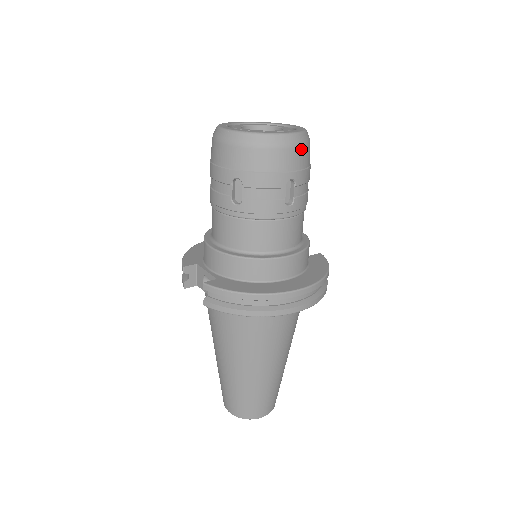
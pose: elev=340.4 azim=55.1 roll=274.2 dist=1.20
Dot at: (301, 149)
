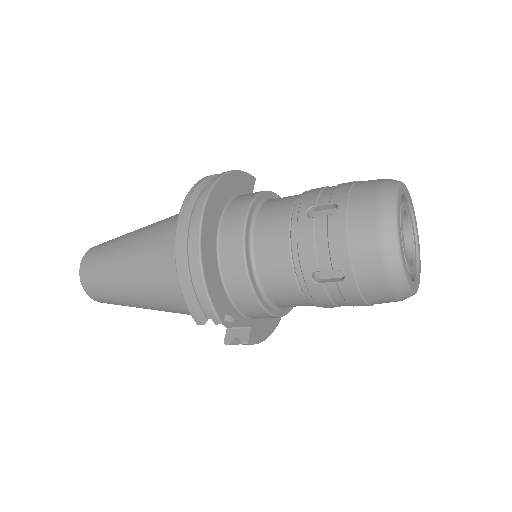
Dot at: occluded
